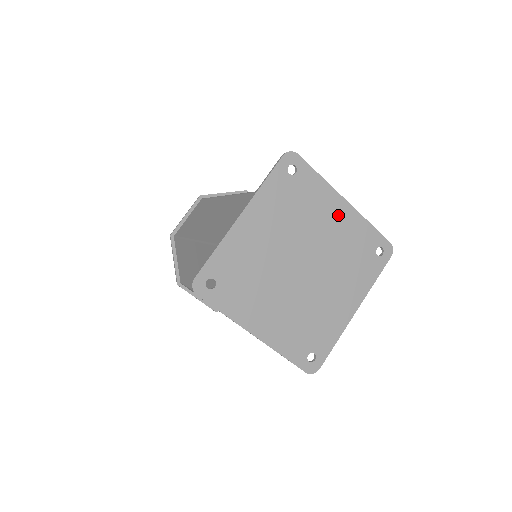
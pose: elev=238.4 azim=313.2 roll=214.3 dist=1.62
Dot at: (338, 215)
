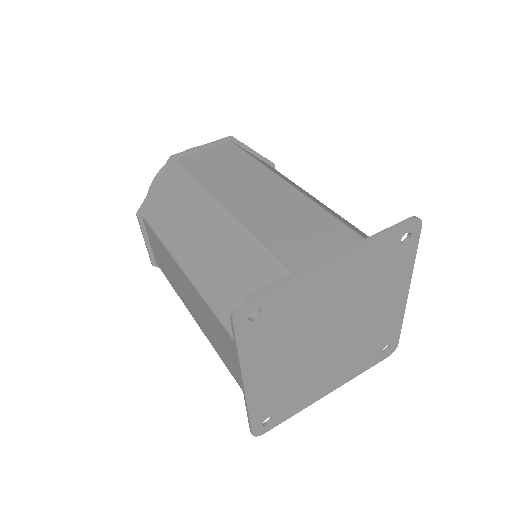
Dot at: (393, 302)
